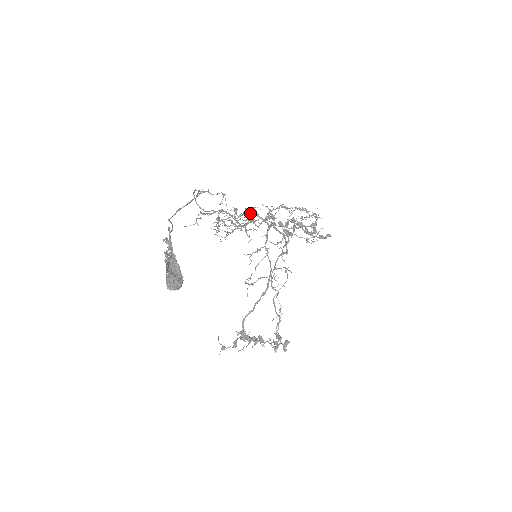
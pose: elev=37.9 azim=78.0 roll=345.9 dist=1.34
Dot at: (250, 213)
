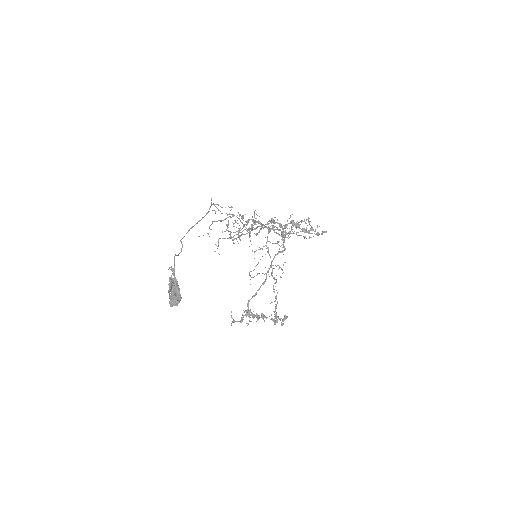
Dot at: (257, 215)
